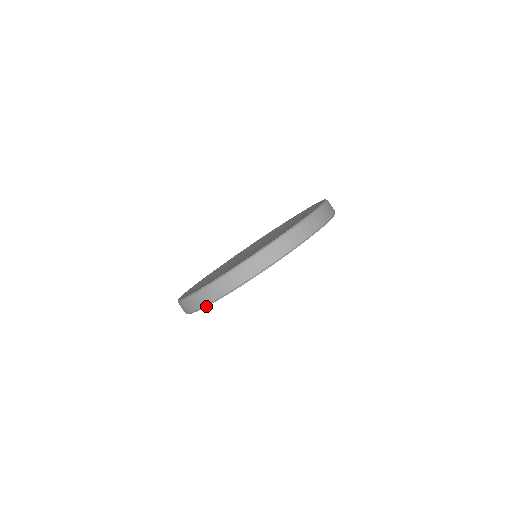
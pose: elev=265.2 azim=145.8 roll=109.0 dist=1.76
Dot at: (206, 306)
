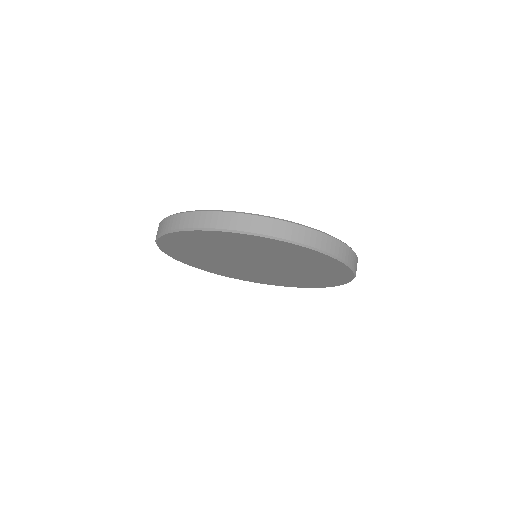
Dot at: (157, 243)
